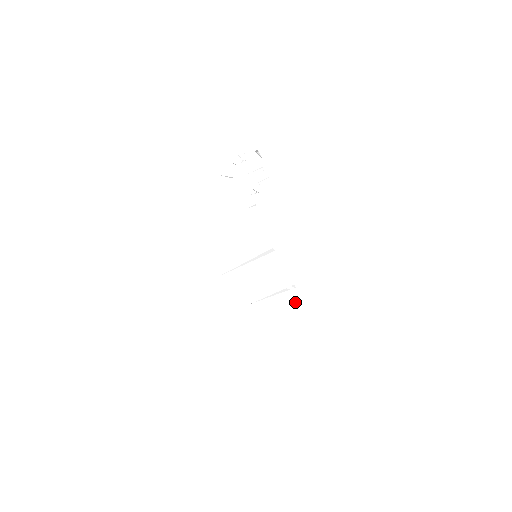
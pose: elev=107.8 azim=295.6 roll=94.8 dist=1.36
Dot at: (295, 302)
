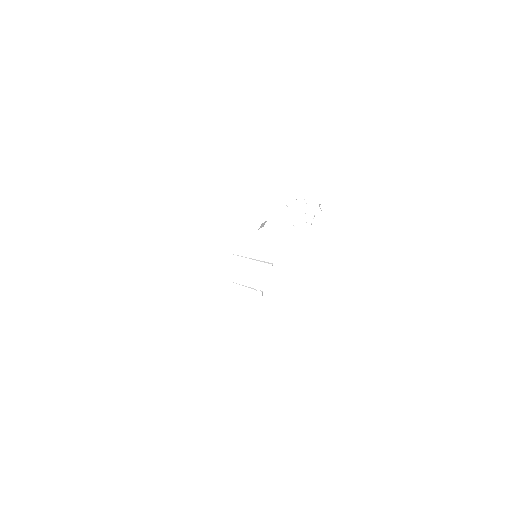
Dot at: (255, 302)
